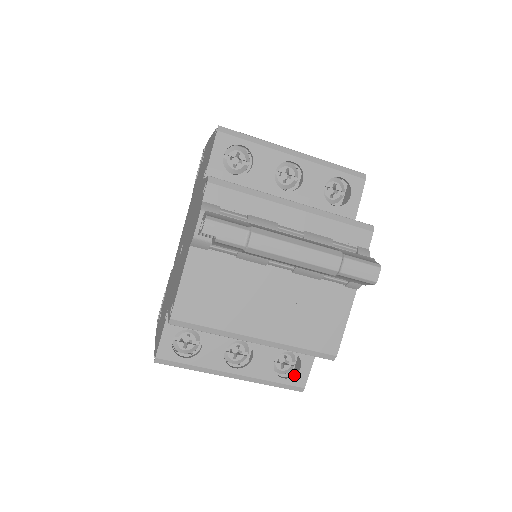
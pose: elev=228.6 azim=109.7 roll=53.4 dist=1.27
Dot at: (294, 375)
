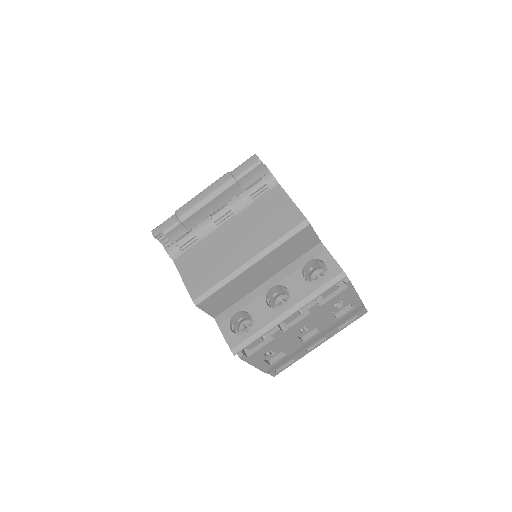
Dot at: (327, 272)
